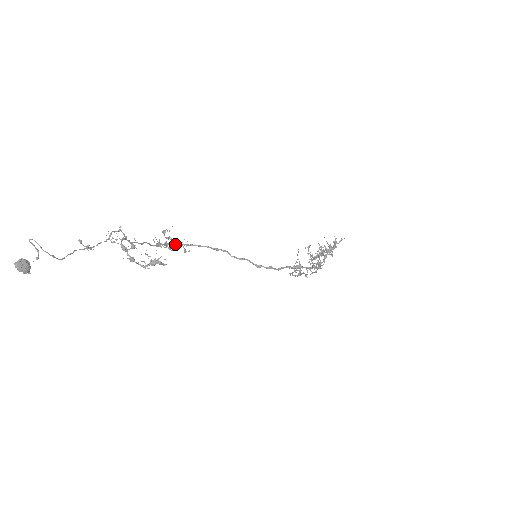
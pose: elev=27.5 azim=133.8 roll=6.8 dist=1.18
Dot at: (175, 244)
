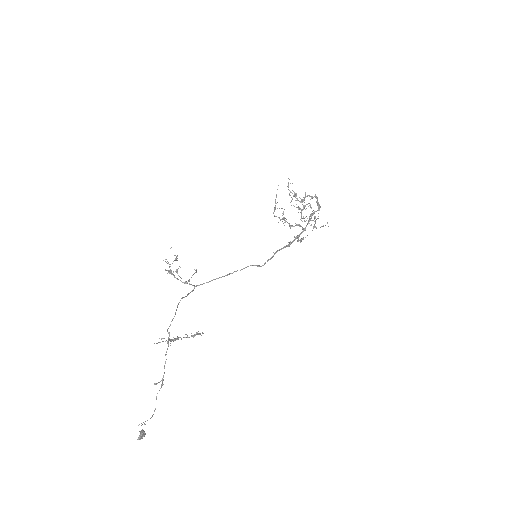
Dot at: occluded
